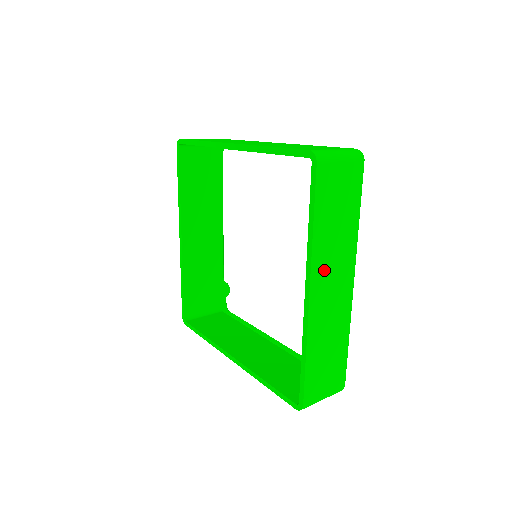
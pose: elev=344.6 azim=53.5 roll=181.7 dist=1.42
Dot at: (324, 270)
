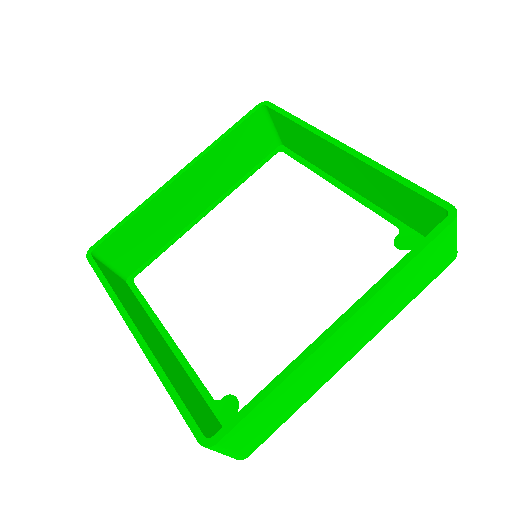
Dot at: occluded
